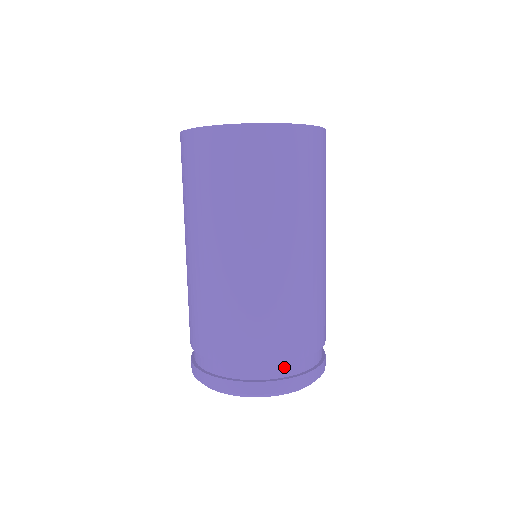
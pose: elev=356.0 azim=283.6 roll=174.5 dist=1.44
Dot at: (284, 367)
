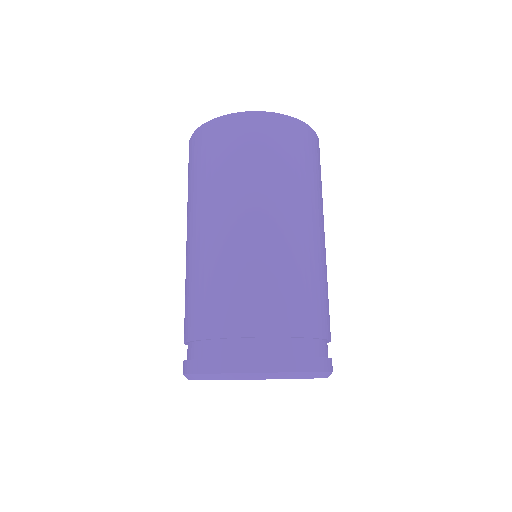
Dot at: (294, 345)
